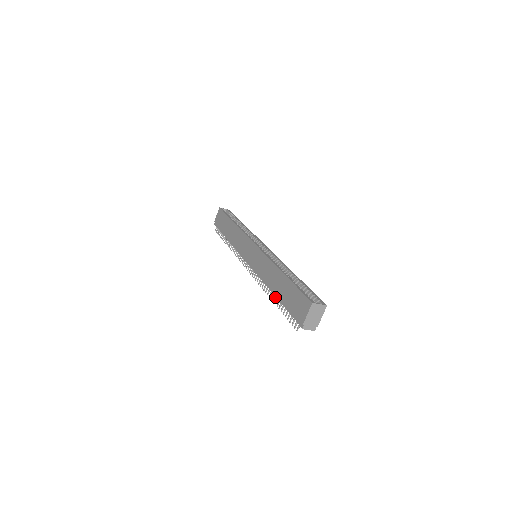
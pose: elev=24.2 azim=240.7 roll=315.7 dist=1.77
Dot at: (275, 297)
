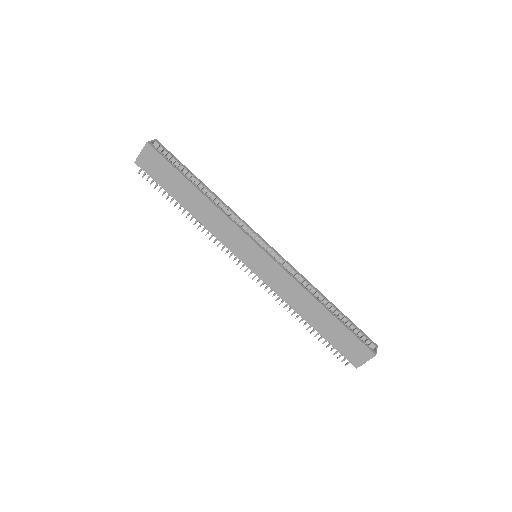
Dot at: occluded
